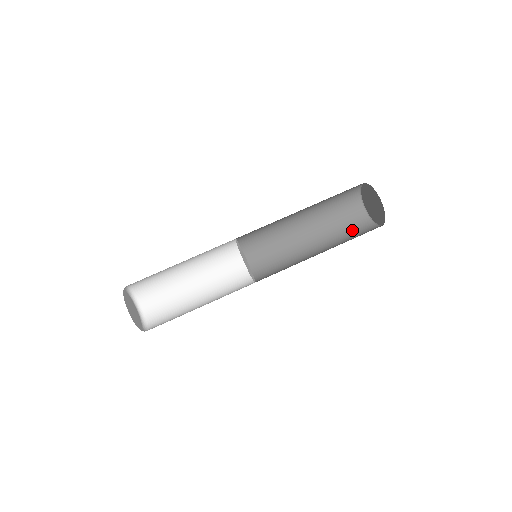
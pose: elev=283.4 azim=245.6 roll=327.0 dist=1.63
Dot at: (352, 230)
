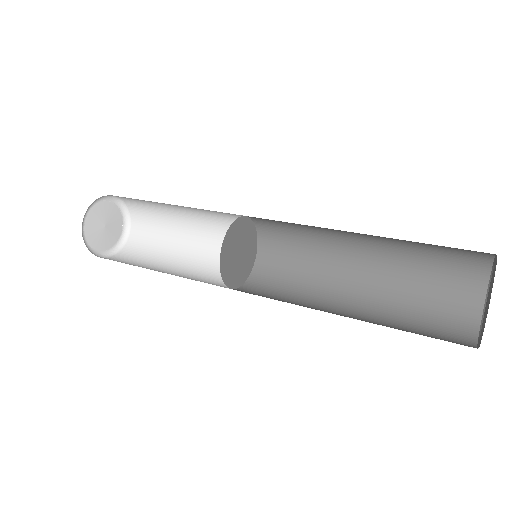
Dot at: occluded
